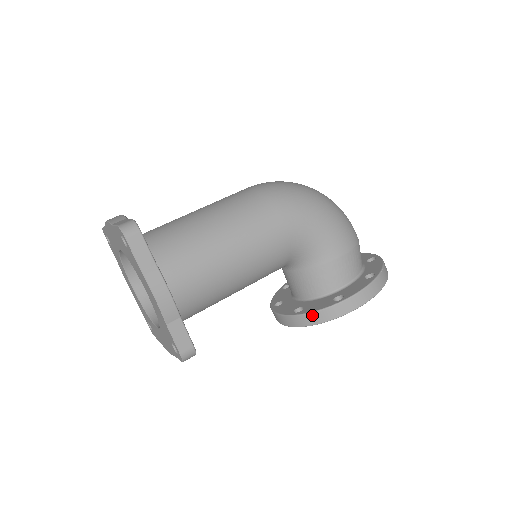
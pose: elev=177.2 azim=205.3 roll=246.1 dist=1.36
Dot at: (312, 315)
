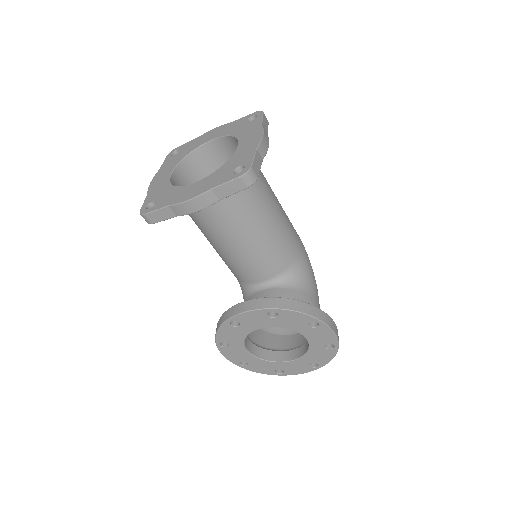
Dot at: (293, 301)
